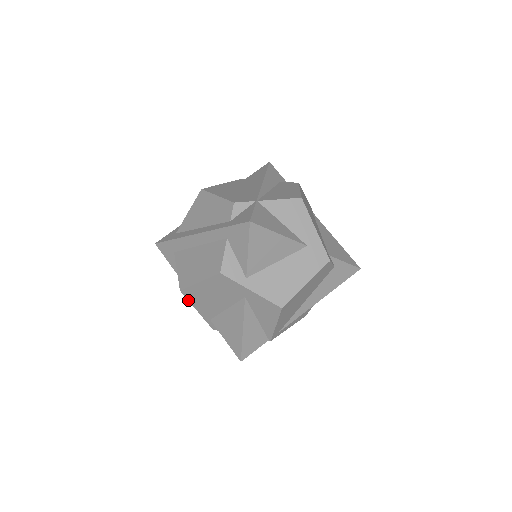
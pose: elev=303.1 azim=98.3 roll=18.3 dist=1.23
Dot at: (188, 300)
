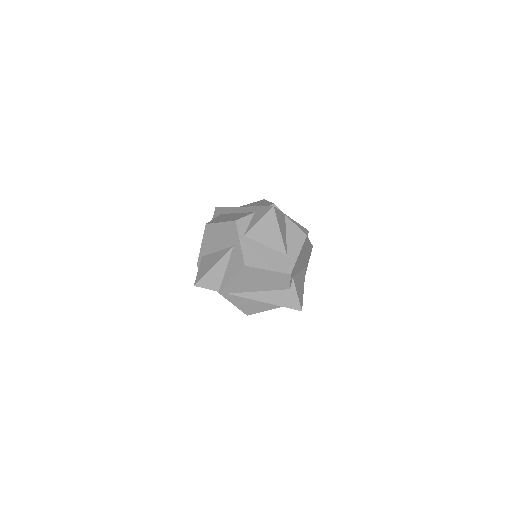
Dot at: (204, 234)
